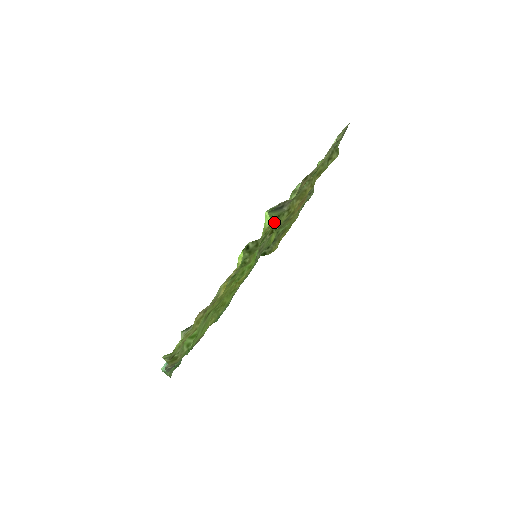
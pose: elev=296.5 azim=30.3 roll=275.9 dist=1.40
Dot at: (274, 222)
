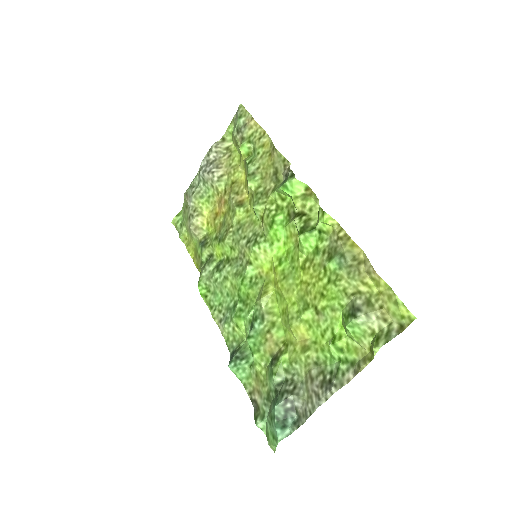
Dot at: (254, 211)
